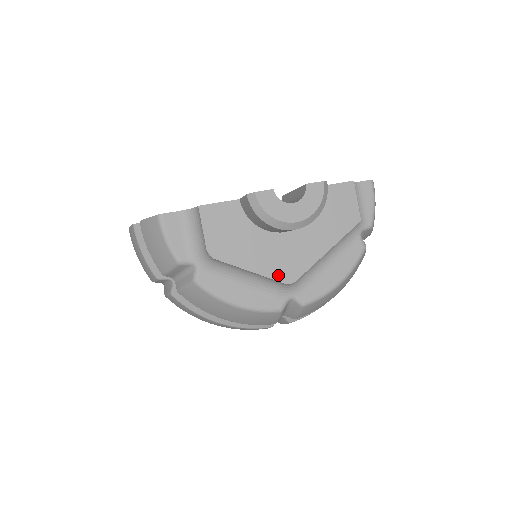
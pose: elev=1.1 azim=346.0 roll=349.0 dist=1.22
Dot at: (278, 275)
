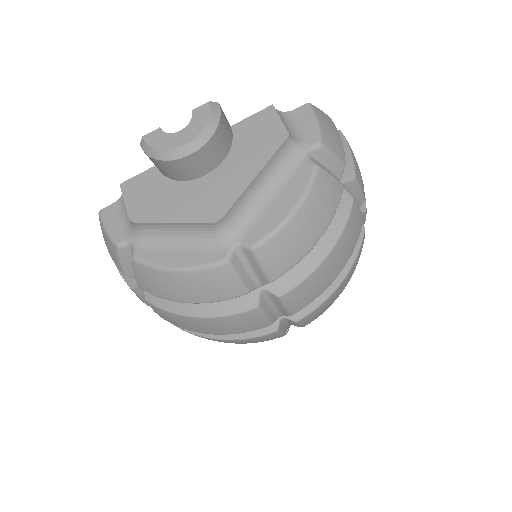
Dot at: (202, 217)
